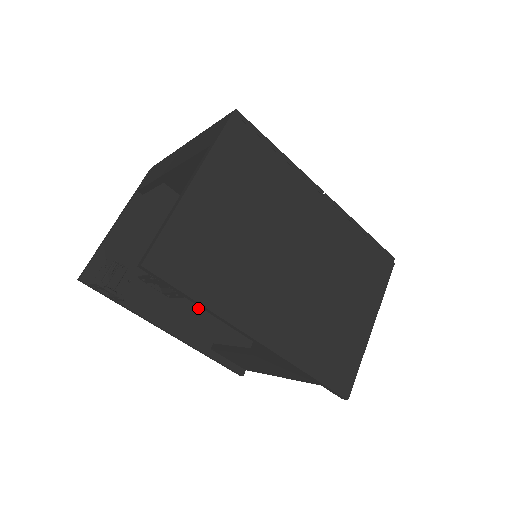
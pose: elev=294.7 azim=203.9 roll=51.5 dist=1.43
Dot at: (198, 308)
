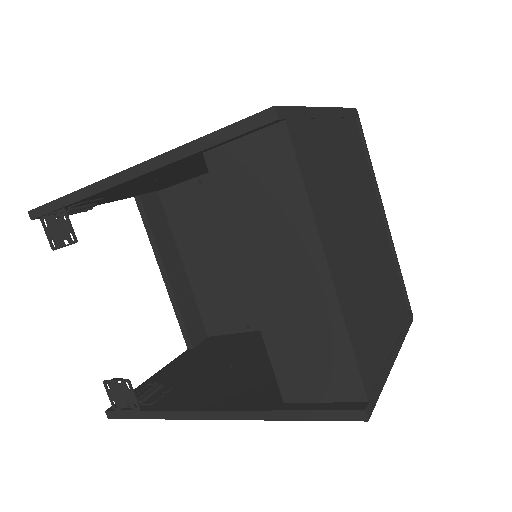
Dot at: (258, 380)
